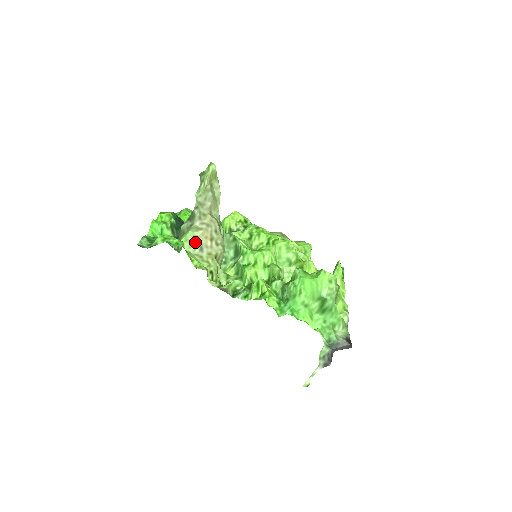
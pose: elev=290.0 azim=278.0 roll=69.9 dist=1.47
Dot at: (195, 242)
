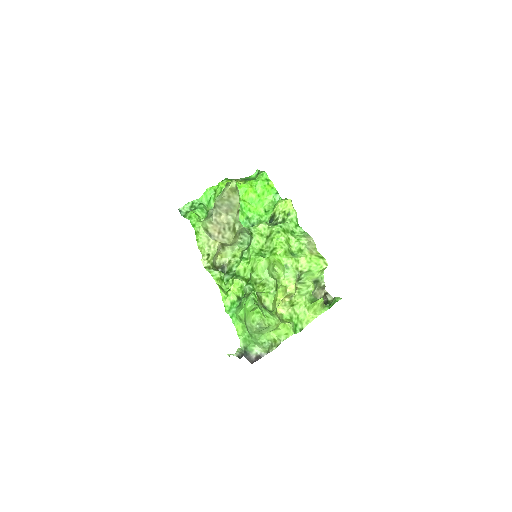
Dot at: (207, 229)
